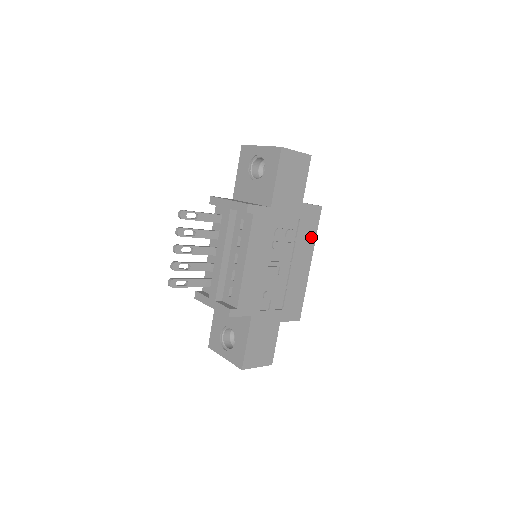
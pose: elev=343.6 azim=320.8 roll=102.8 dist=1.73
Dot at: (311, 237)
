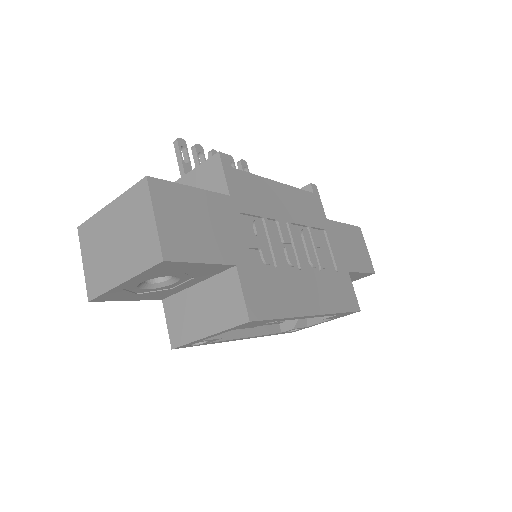
Dot at: (335, 303)
